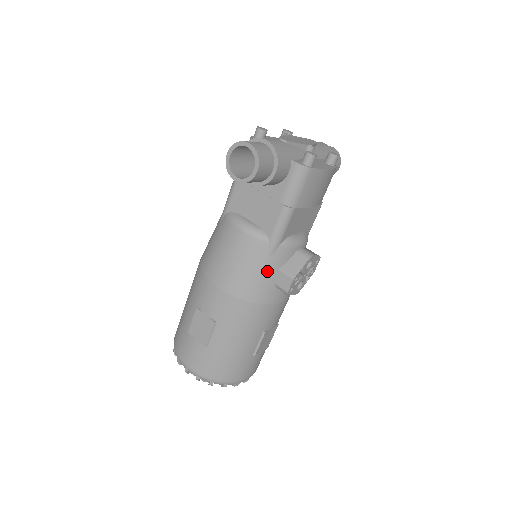
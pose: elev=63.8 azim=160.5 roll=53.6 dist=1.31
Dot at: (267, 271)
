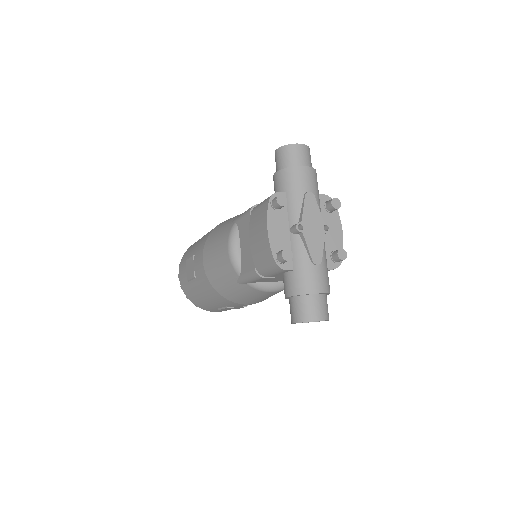
Dot at: occluded
